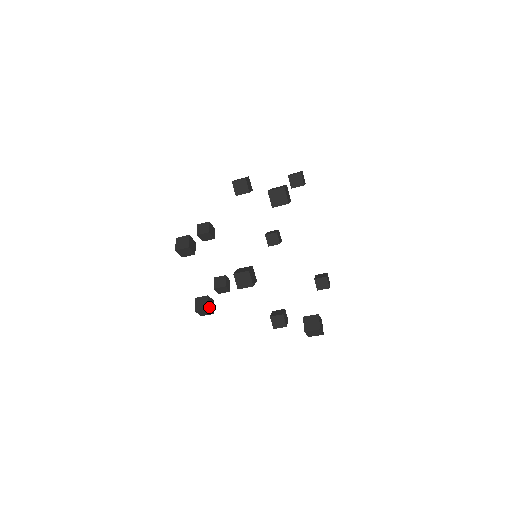
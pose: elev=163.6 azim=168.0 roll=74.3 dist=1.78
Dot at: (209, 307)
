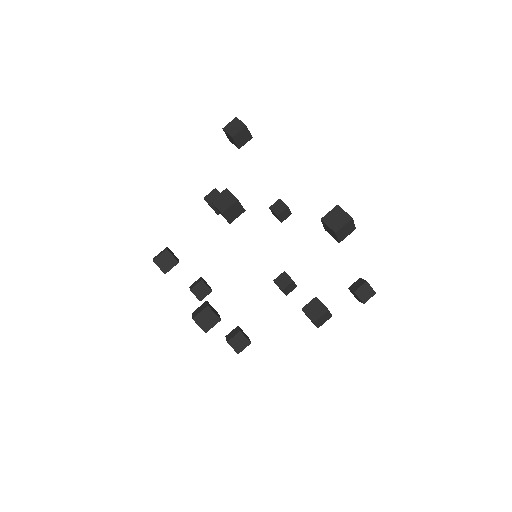
Dot at: (248, 340)
